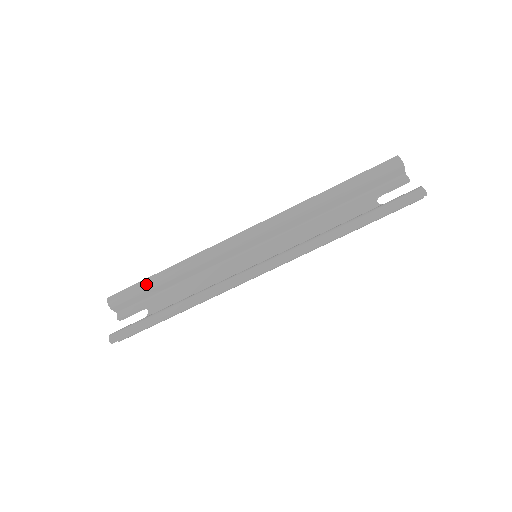
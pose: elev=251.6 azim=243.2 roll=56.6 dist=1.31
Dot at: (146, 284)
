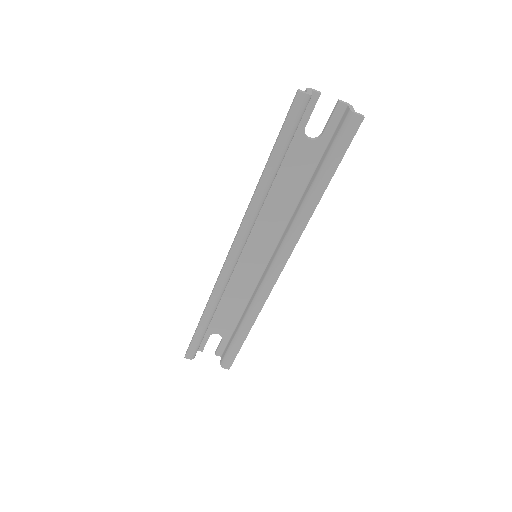
Dot at: (201, 334)
